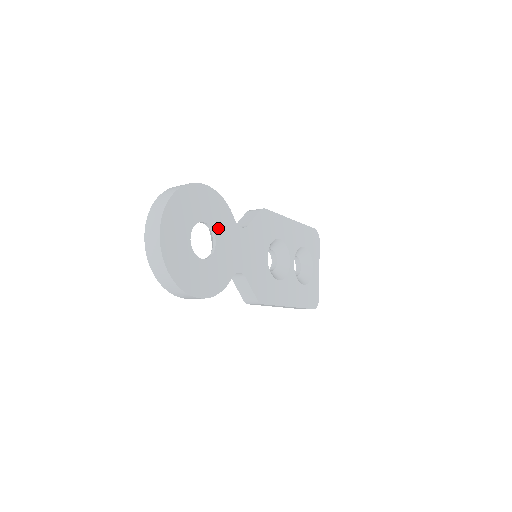
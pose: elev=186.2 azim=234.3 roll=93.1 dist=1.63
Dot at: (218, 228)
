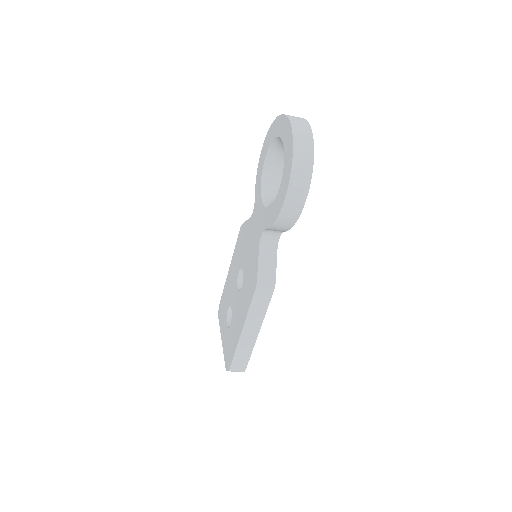
Dot at: occluded
